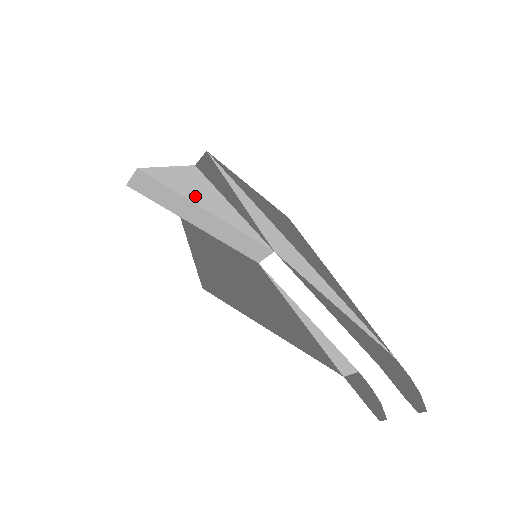
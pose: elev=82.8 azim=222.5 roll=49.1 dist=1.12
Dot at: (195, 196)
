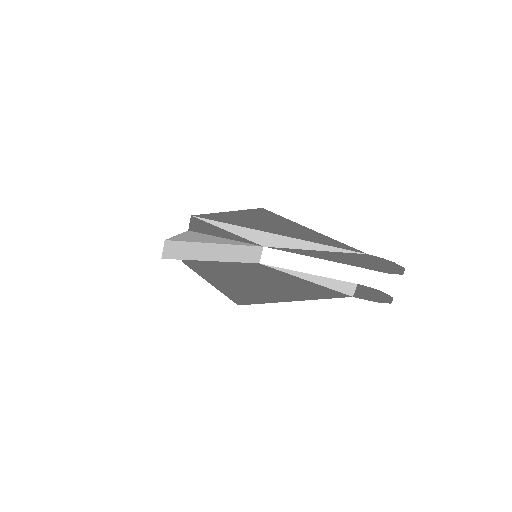
Dot at: (203, 240)
